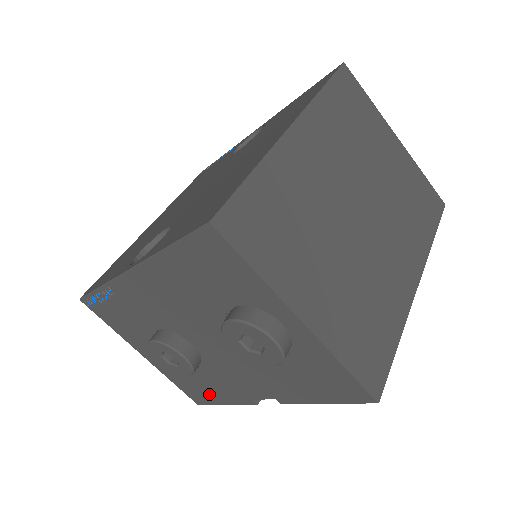
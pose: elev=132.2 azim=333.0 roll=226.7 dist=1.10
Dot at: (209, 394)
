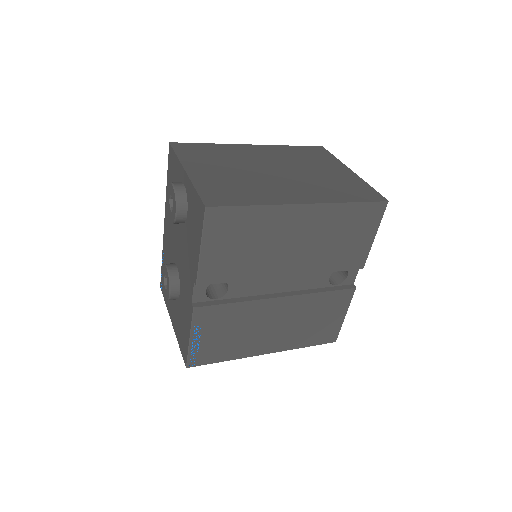
Dot at: (185, 333)
